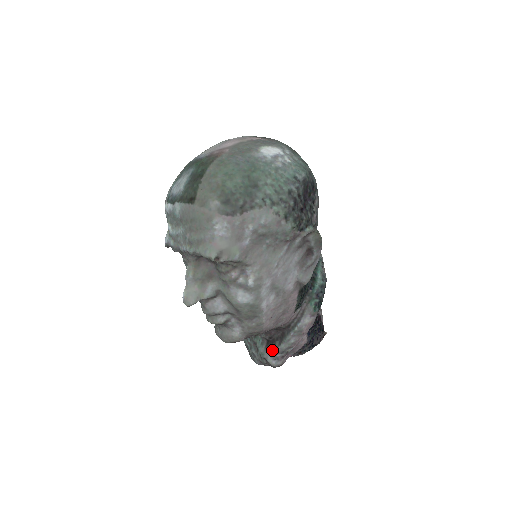
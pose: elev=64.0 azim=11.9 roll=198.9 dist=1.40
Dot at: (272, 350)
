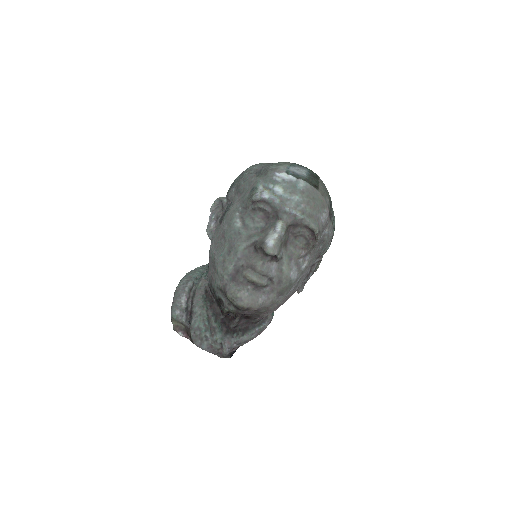
Dot at: (233, 338)
